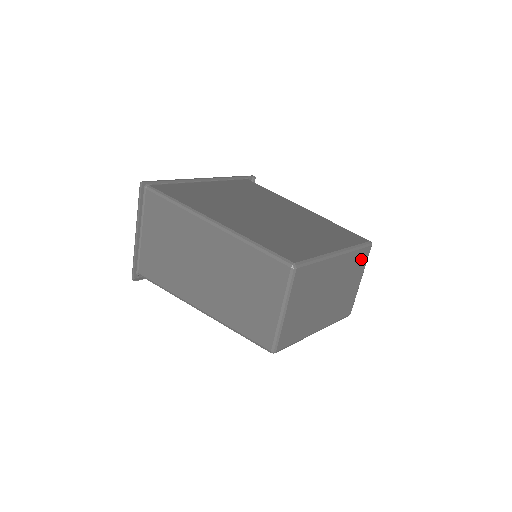
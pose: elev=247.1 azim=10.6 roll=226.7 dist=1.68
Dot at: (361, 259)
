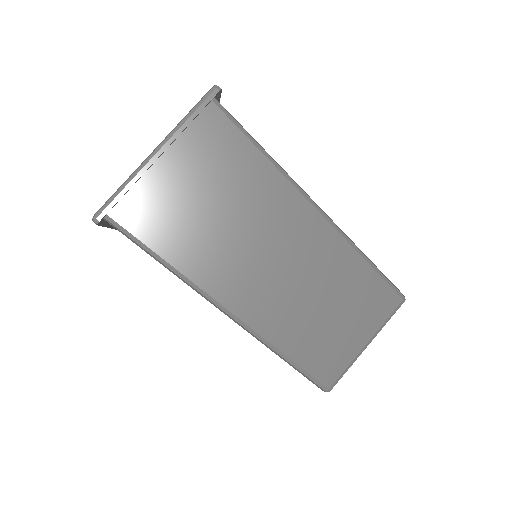
Dot at: occluded
